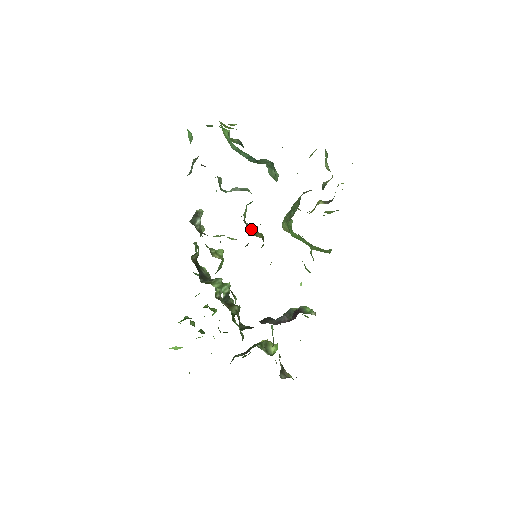
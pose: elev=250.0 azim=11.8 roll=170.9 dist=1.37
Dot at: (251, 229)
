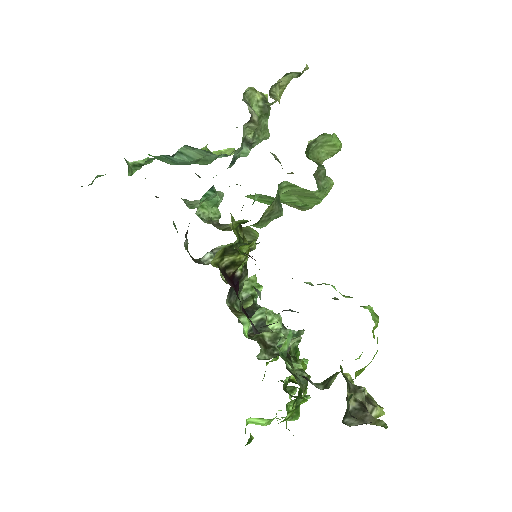
Dot at: (225, 227)
